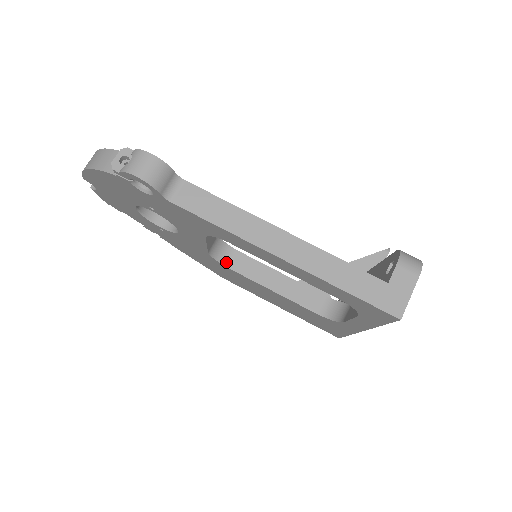
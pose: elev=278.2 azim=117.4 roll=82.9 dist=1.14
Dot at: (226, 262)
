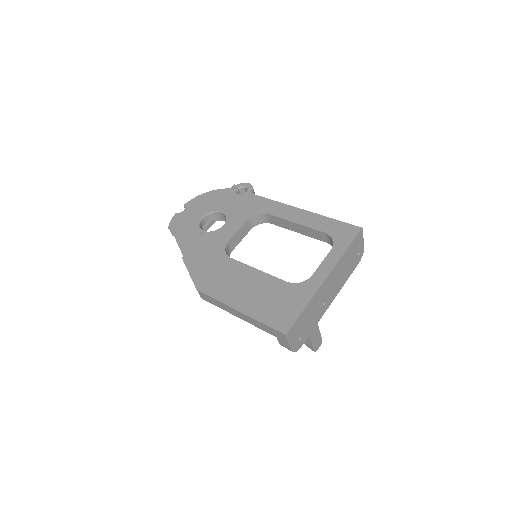
Dot at: occluded
